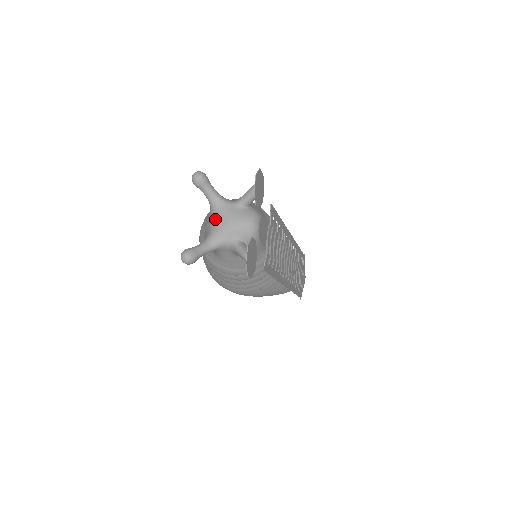
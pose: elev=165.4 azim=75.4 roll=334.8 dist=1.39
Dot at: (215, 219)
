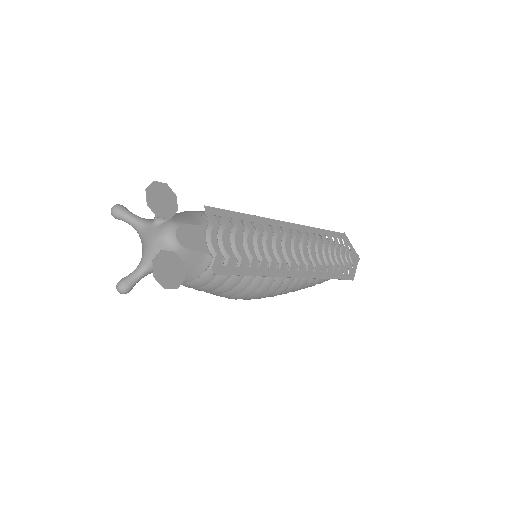
Dot at: (142, 243)
